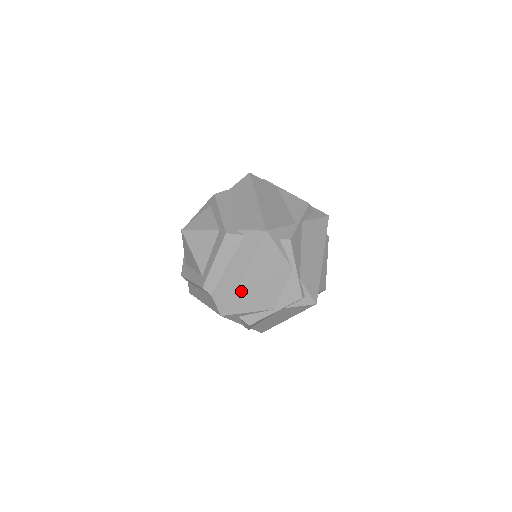
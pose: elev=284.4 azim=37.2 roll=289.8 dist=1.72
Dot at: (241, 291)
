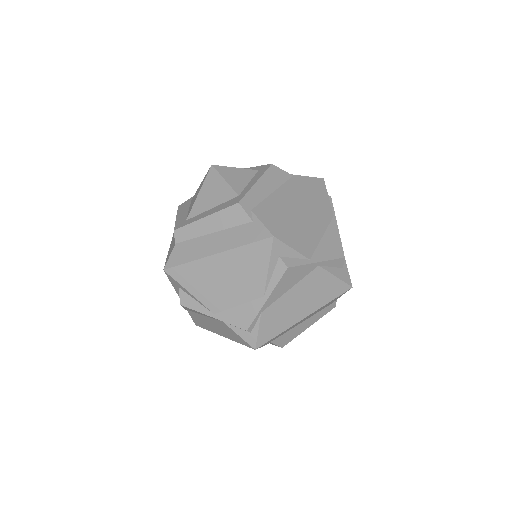
Dot at: (200, 267)
